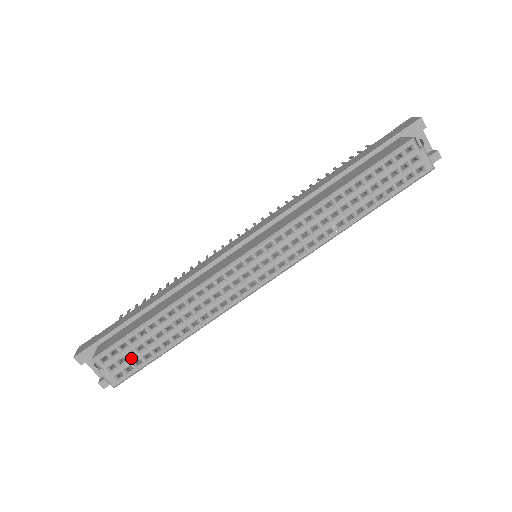
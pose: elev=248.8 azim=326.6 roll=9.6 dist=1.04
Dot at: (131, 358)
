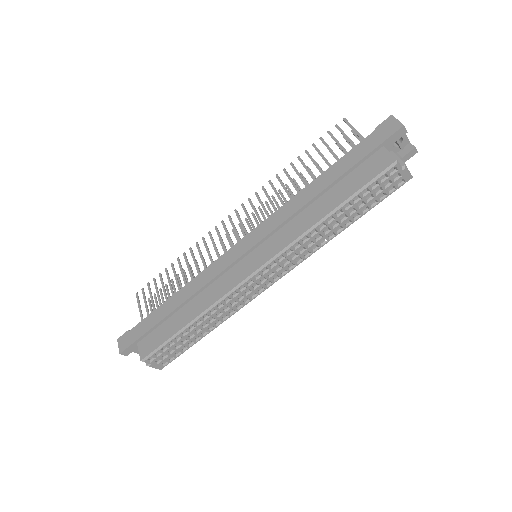
Dot at: (171, 353)
